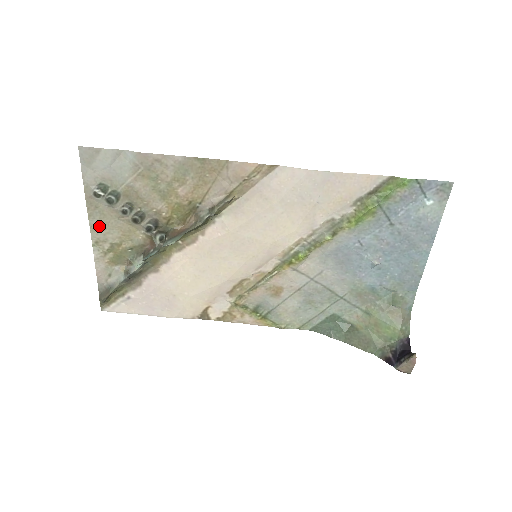
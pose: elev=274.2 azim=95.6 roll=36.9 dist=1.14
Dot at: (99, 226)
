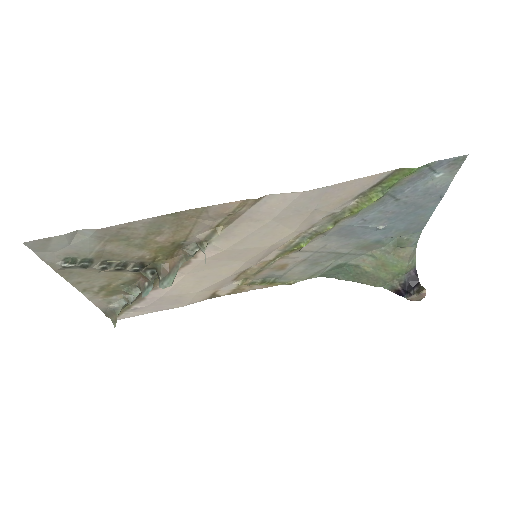
Dot at: (81, 281)
